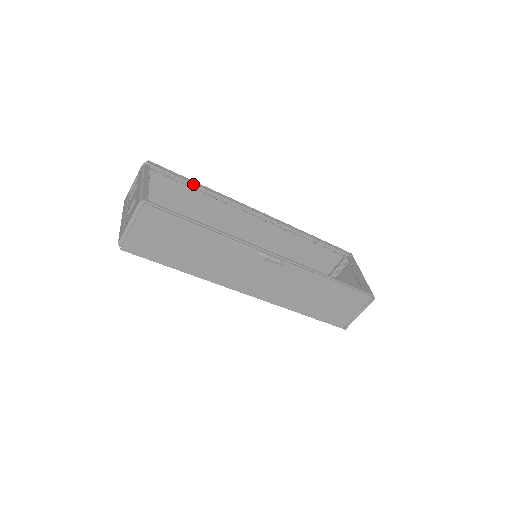
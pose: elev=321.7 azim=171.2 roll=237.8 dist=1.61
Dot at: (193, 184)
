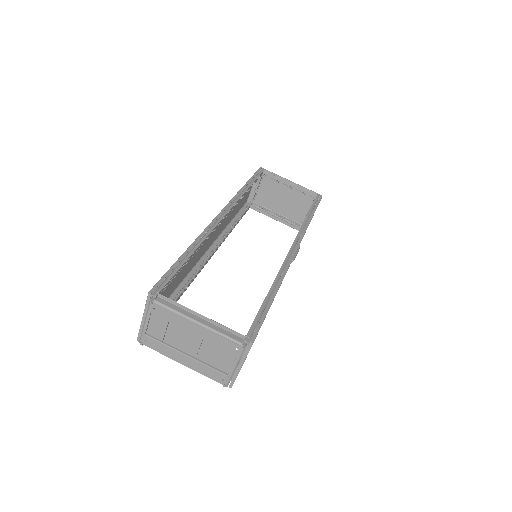
Dot at: occluded
